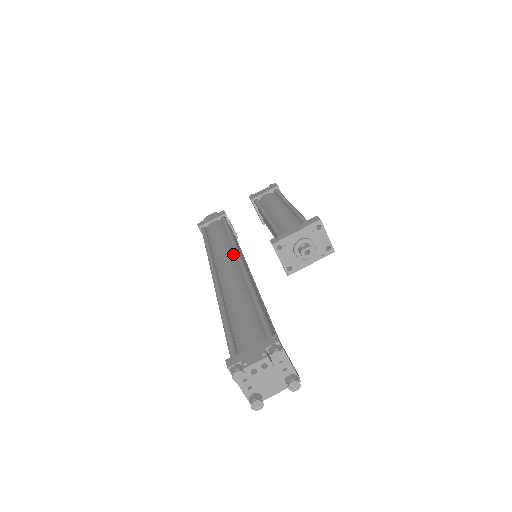
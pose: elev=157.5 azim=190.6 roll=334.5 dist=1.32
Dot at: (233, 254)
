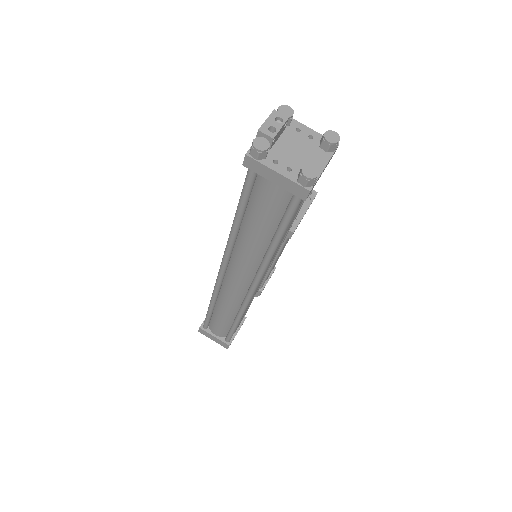
Dot at: occluded
